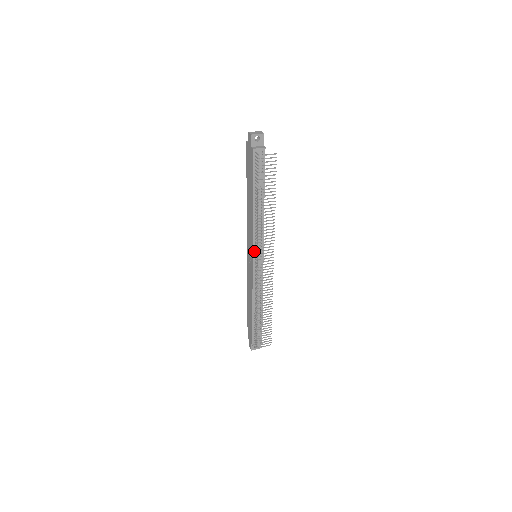
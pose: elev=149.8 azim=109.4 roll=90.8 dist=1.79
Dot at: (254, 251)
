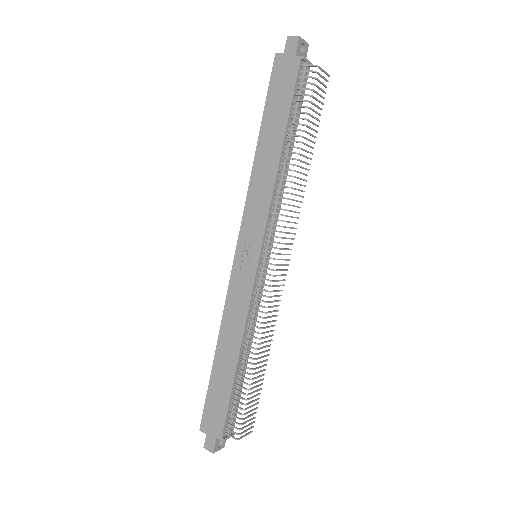
Dot at: (264, 242)
